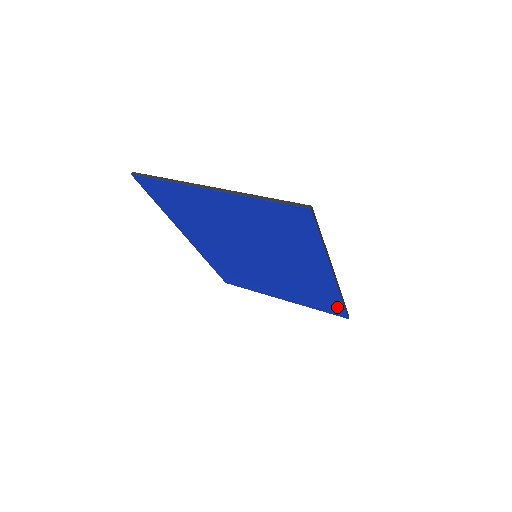
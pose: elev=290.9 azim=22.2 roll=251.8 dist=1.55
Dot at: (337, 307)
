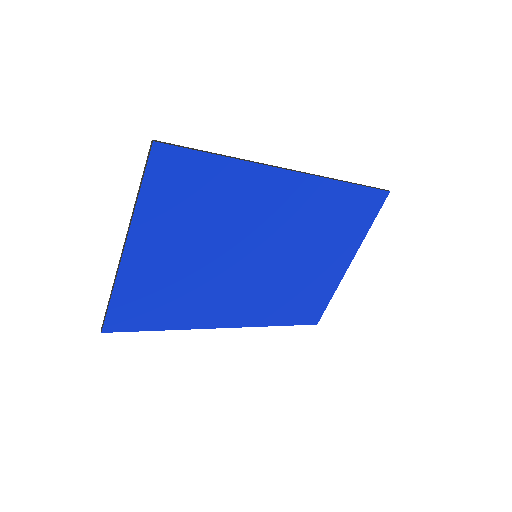
Dot at: (362, 196)
